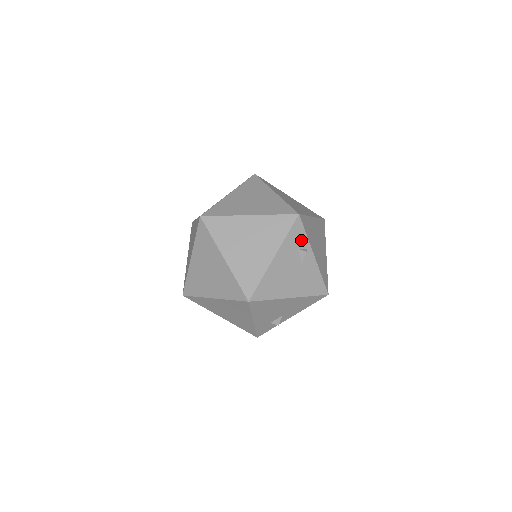
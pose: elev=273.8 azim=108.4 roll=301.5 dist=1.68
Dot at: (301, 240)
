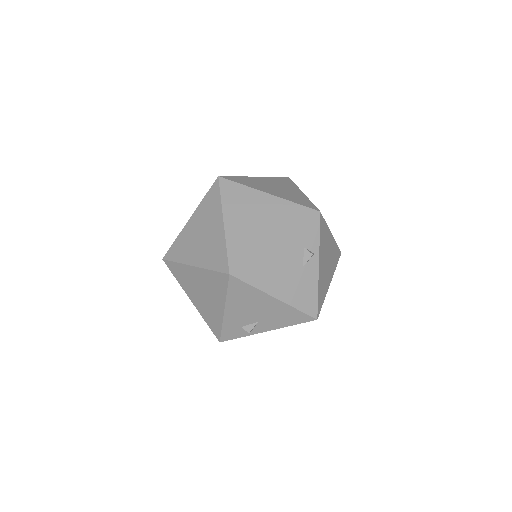
Dot at: (312, 241)
